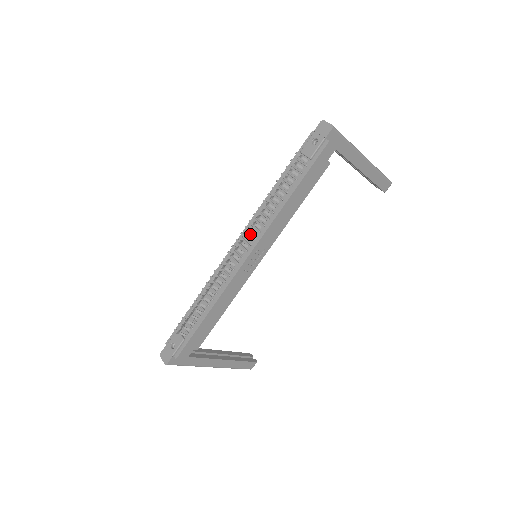
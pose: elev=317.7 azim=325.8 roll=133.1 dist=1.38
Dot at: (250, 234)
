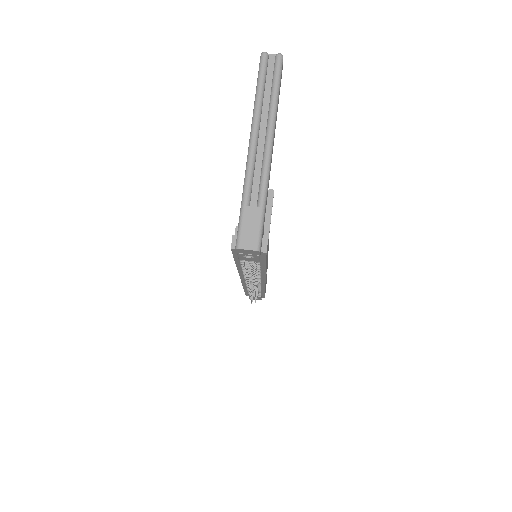
Dot at: occluded
